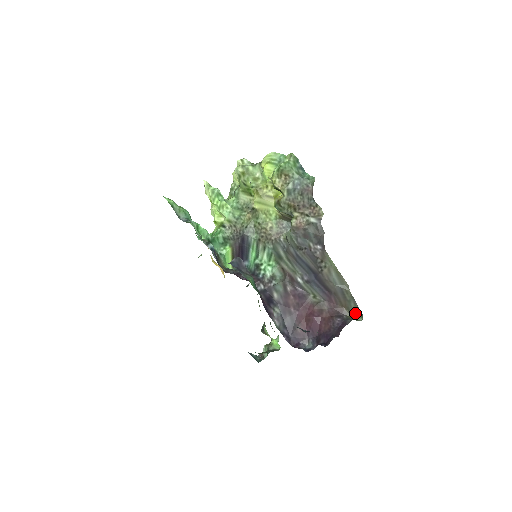
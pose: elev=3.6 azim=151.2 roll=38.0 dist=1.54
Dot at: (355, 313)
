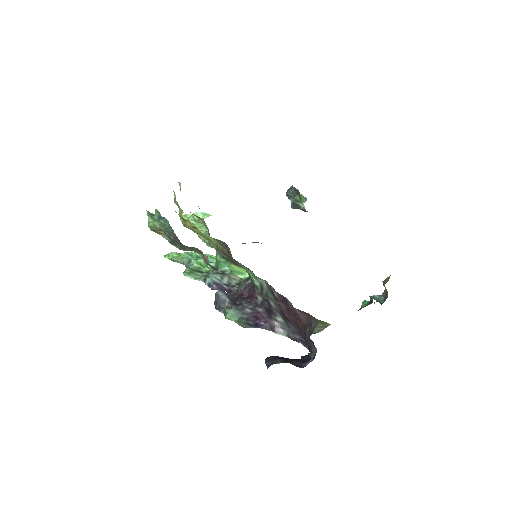
Dot at: (318, 320)
